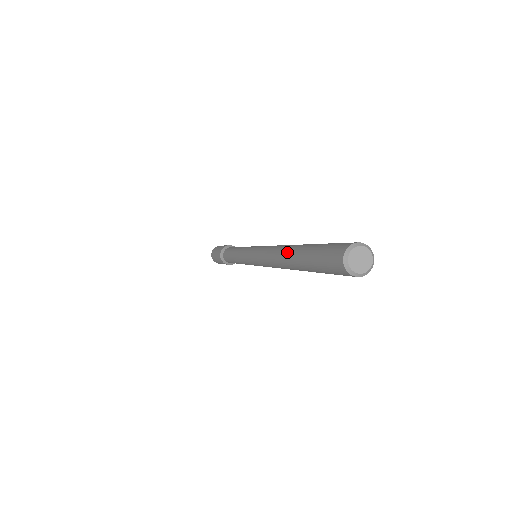
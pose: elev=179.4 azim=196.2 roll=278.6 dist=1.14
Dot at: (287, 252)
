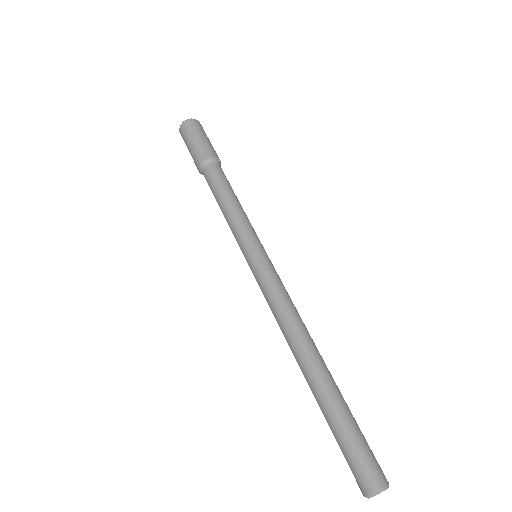
Dot at: occluded
